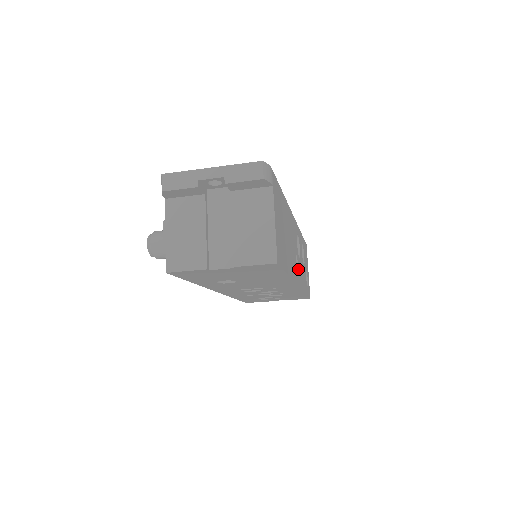
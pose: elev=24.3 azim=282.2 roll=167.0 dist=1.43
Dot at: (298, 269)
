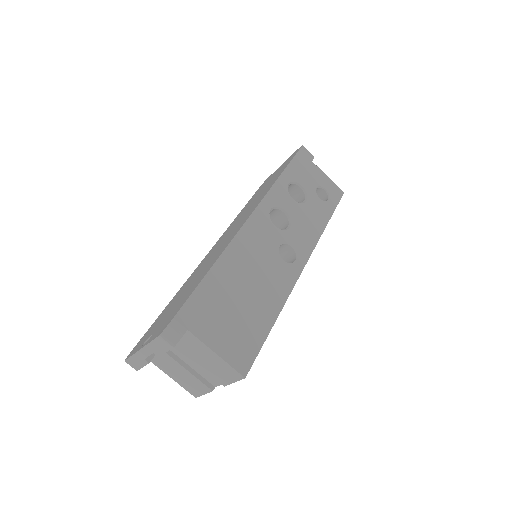
Dot at: (294, 248)
